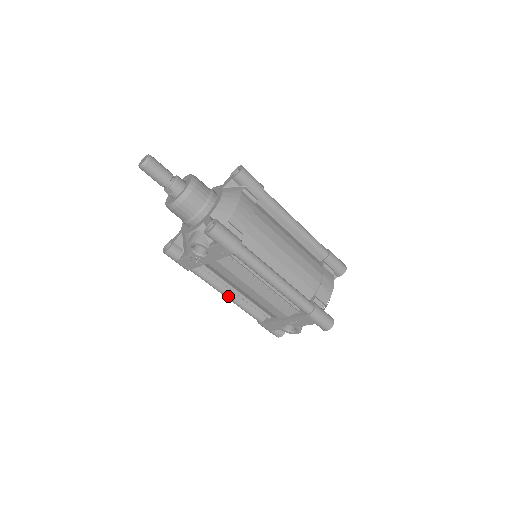
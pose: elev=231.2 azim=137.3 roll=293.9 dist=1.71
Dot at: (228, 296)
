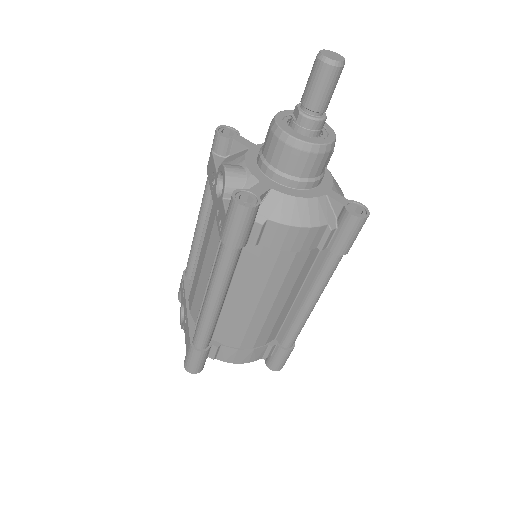
Dot at: (197, 229)
